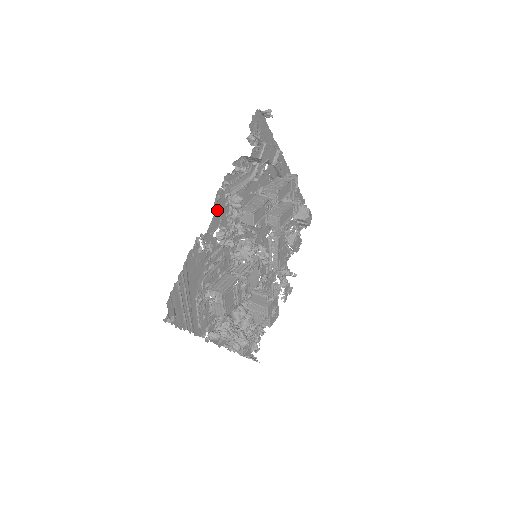
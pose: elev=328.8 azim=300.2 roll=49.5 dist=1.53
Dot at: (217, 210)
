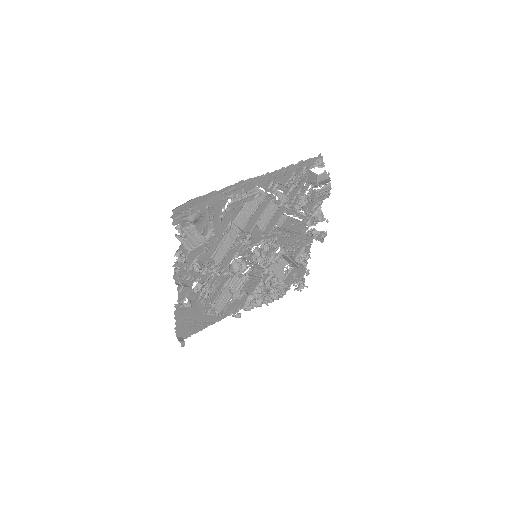
Dot at: (179, 289)
